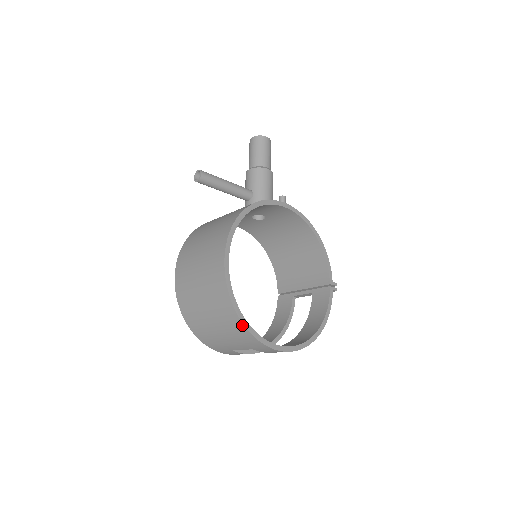
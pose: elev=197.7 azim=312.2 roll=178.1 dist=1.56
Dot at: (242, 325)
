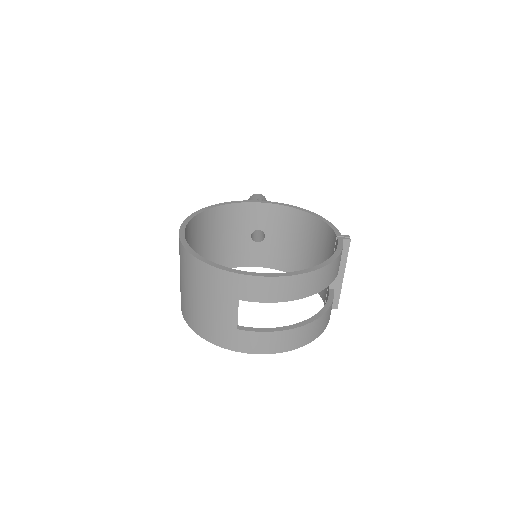
Dot at: (200, 263)
